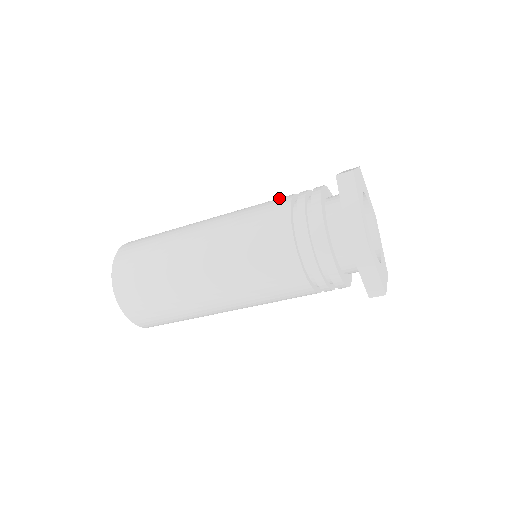
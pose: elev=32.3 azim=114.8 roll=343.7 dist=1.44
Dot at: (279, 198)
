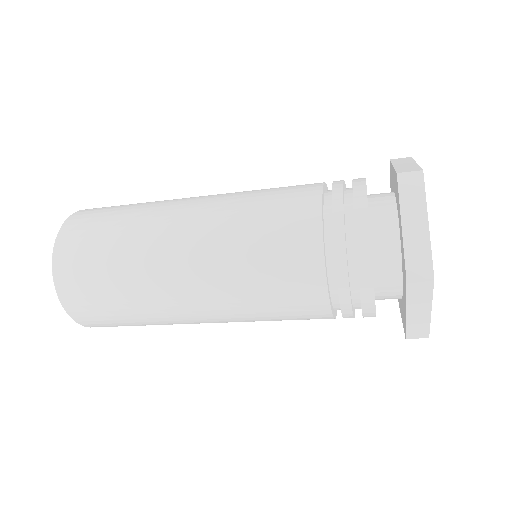
Dot at: (299, 241)
